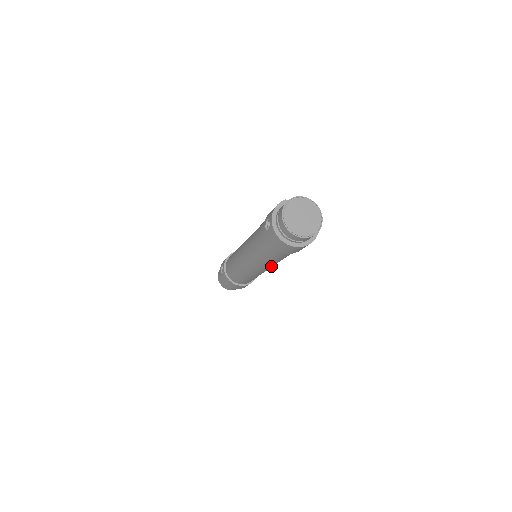
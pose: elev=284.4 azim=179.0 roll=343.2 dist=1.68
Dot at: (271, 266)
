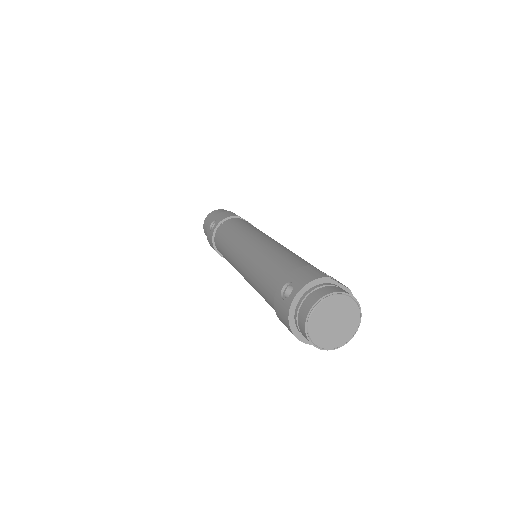
Dot at: occluded
